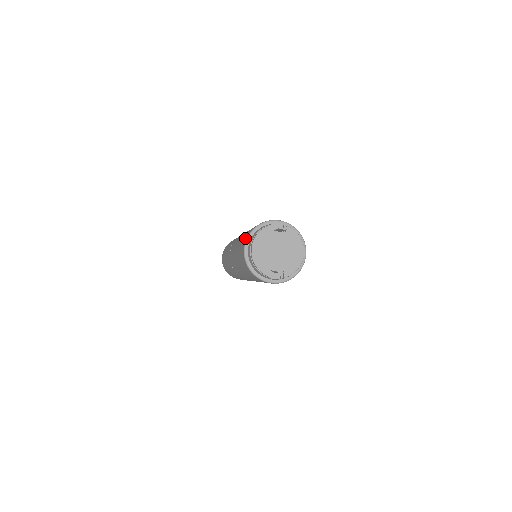
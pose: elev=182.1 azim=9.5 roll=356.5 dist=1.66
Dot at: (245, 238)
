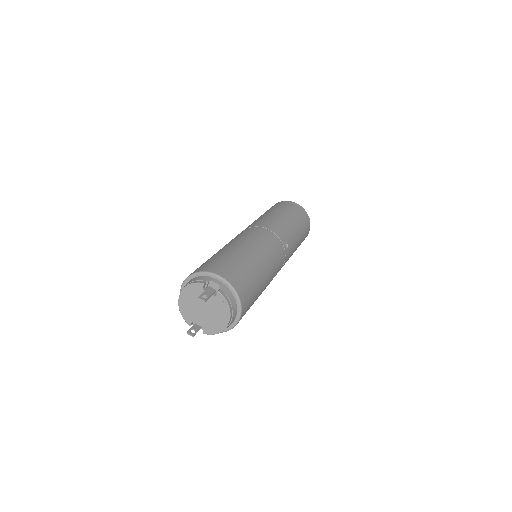
Dot at: occluded
